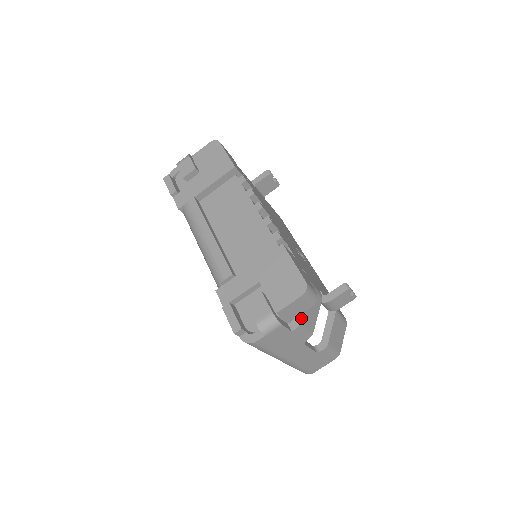
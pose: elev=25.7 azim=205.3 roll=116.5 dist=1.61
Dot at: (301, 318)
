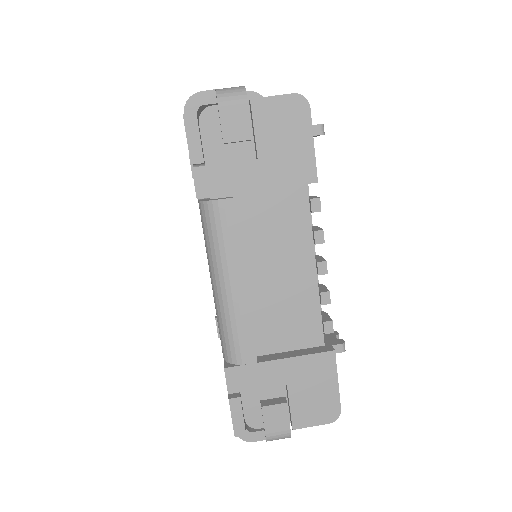
Dot at: occluded
